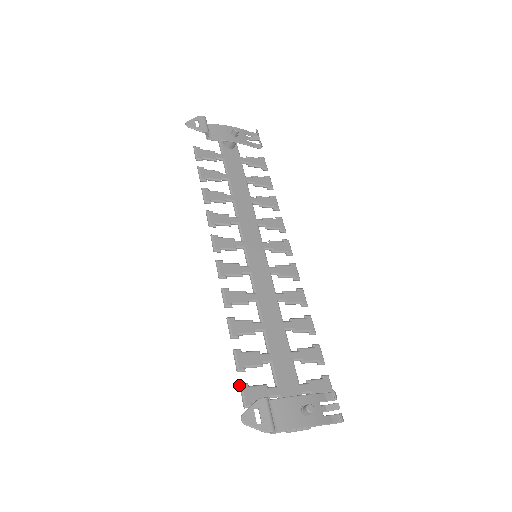
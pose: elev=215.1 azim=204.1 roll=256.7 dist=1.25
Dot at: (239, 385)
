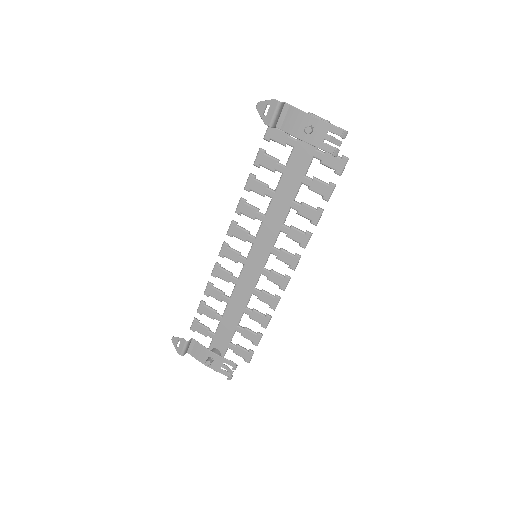
Dot at: (194, 318)
